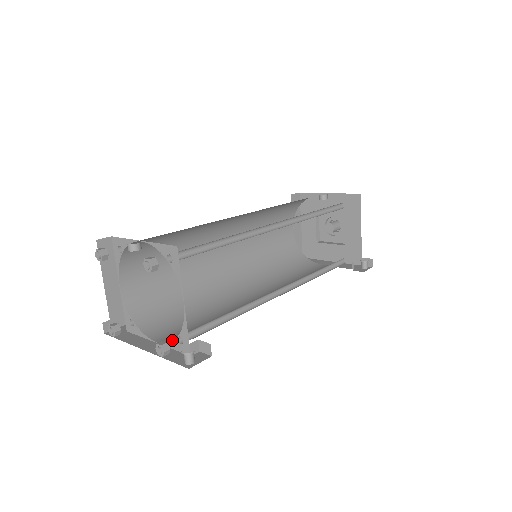
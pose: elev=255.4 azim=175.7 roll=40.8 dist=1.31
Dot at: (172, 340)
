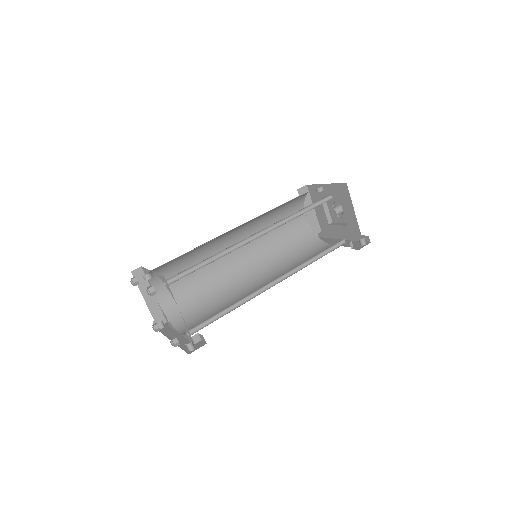
Dot at: occluded
